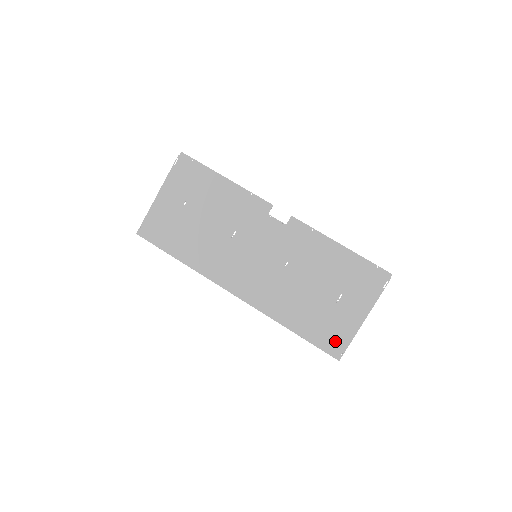
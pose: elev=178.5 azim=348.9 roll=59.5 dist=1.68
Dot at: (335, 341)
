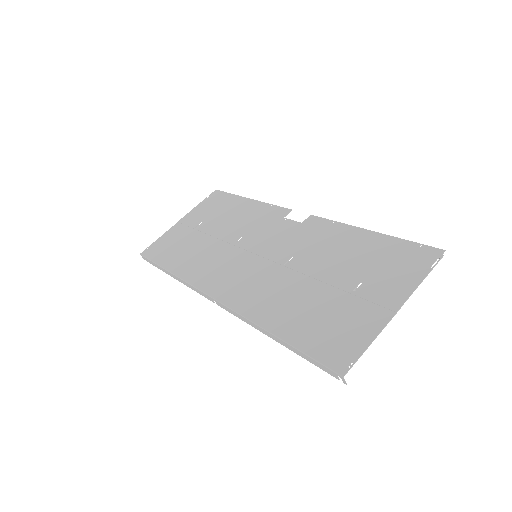
Dot at: (341, 345)
